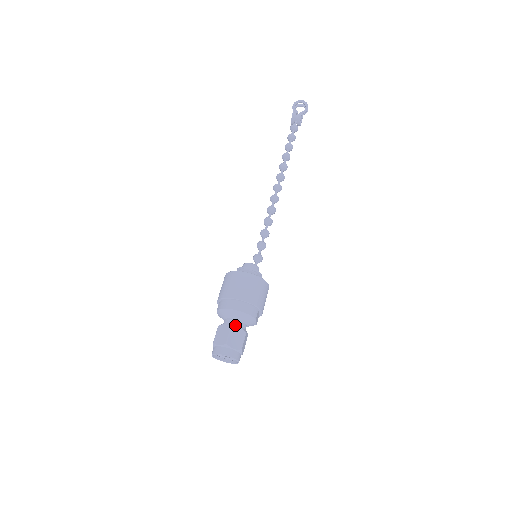
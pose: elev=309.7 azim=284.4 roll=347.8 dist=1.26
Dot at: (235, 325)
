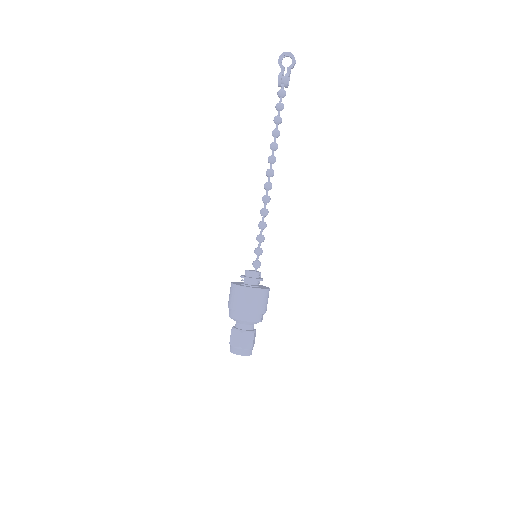
Dot at: (244, 330)
